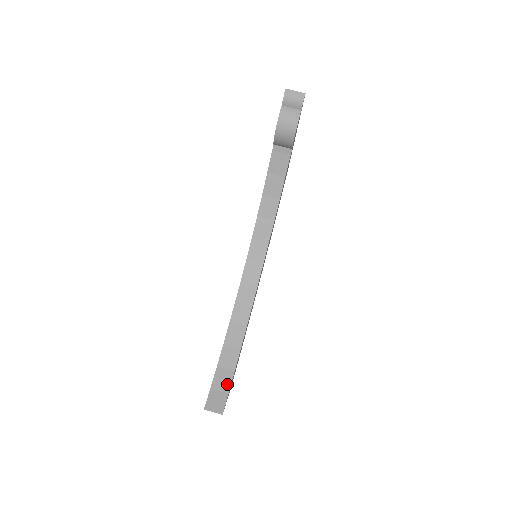
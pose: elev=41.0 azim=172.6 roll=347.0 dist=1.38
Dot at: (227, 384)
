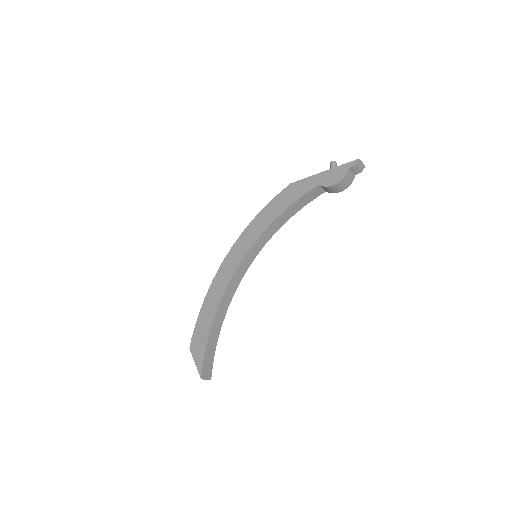
Dot at: (213, 355)
